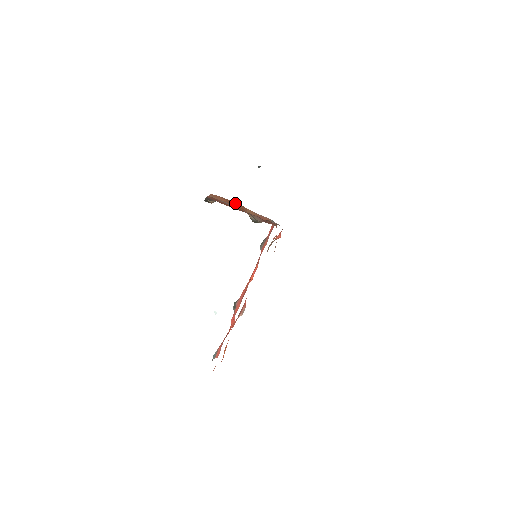
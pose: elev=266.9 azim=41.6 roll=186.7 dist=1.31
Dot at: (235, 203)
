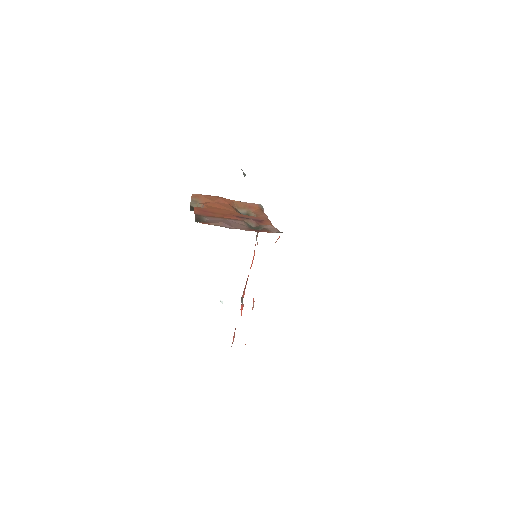
Dot at: (220, 200)
